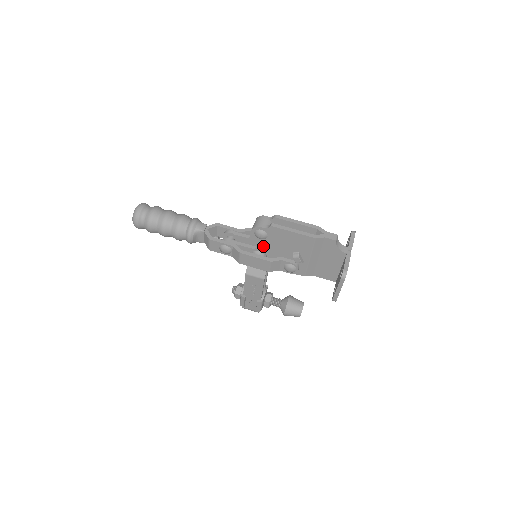
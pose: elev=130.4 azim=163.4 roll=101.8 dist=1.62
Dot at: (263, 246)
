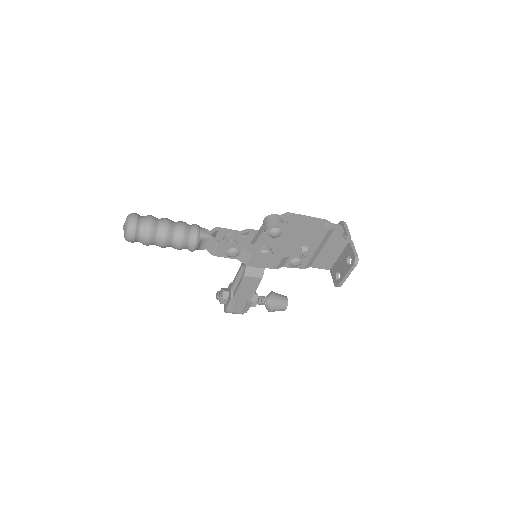
Dot at: (273, 244)
